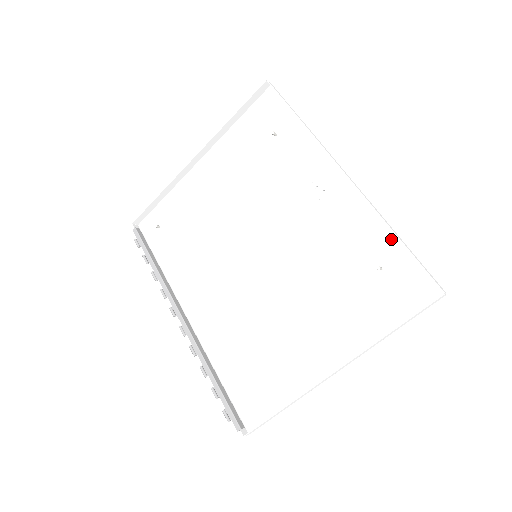
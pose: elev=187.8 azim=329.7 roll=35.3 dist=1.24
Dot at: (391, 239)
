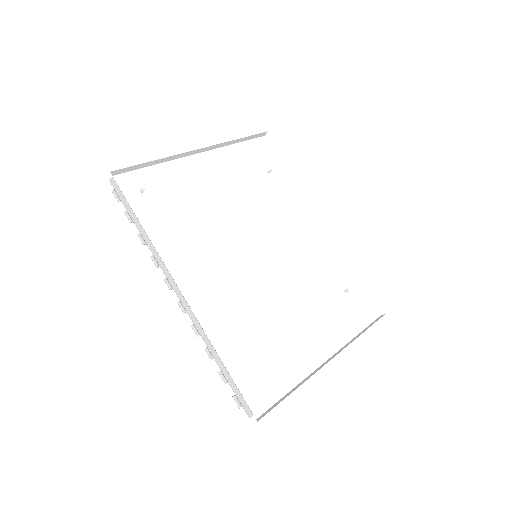
Dot at: (350, 274)
